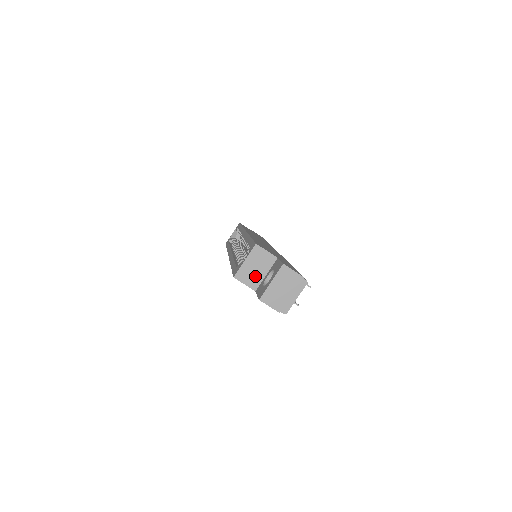
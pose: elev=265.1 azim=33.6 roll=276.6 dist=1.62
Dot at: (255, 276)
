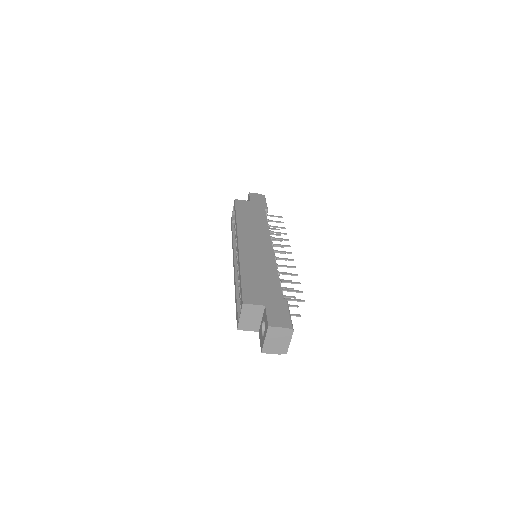
Dot at: (253, 323)
